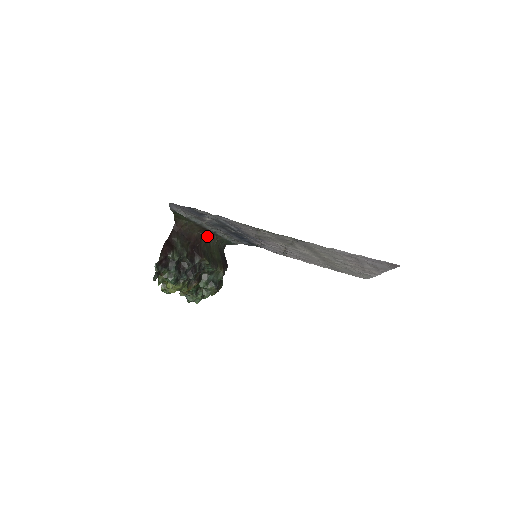
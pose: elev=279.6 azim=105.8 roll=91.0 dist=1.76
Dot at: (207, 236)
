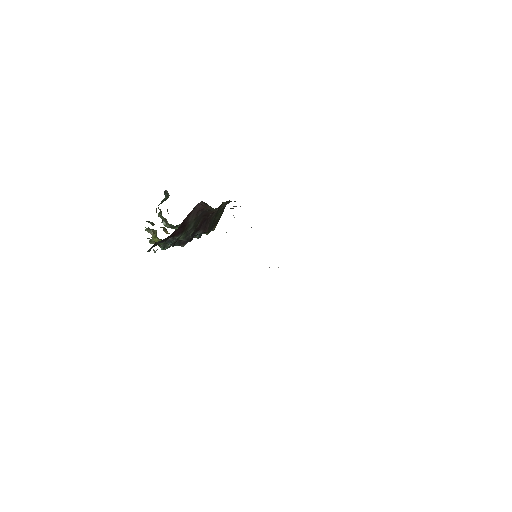
Dot at: occluded
